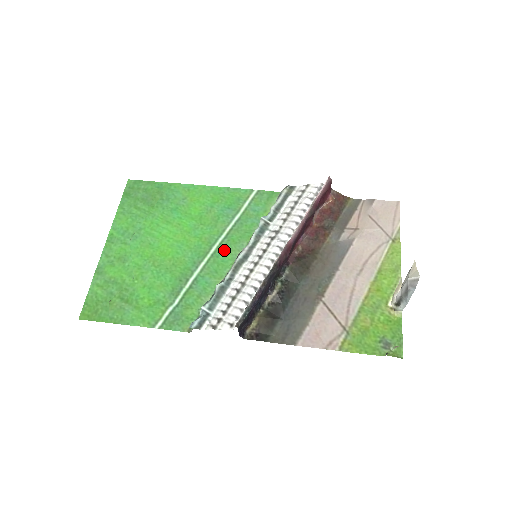
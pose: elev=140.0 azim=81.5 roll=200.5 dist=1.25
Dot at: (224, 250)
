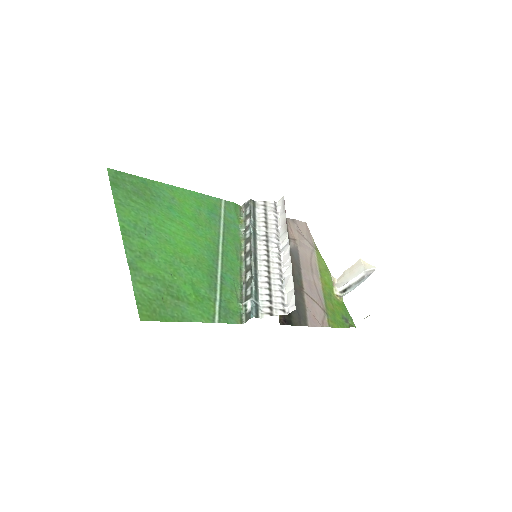
Dot at: (228, 250)
